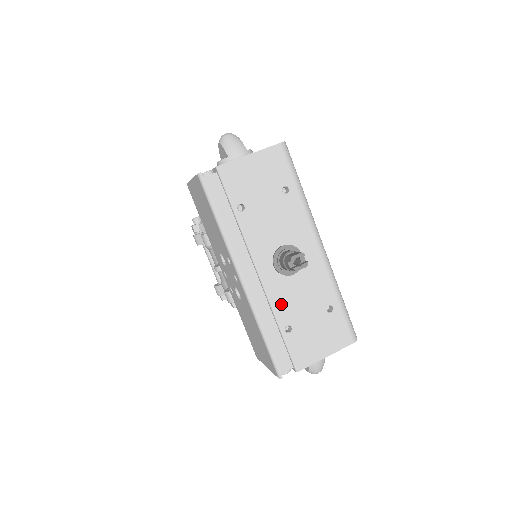
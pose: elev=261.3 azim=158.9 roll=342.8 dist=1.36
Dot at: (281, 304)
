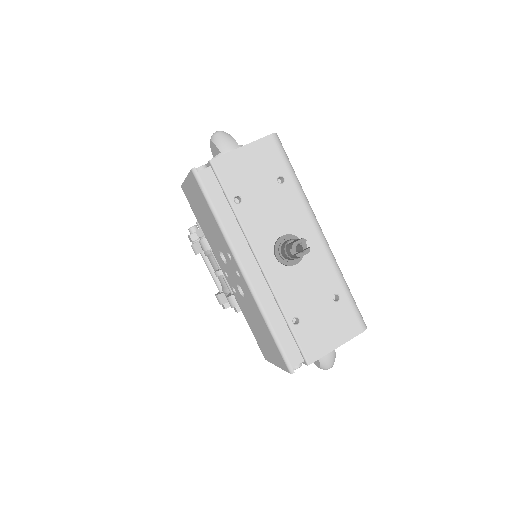
Dot at: (286, 295)
